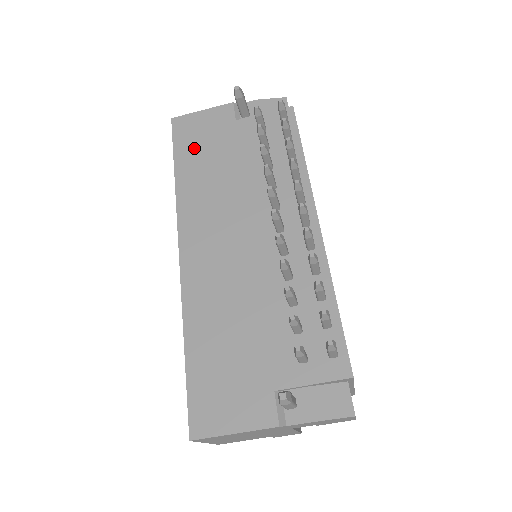
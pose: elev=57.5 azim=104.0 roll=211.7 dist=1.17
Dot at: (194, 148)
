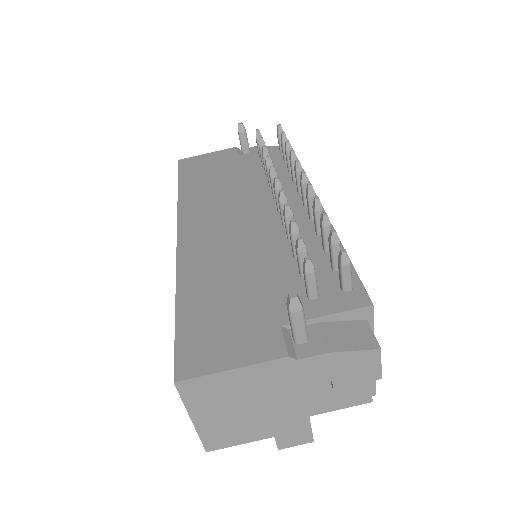
Dot at: (198, 173)
